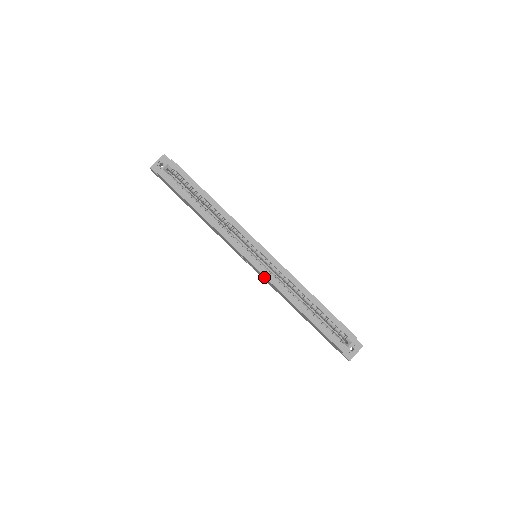
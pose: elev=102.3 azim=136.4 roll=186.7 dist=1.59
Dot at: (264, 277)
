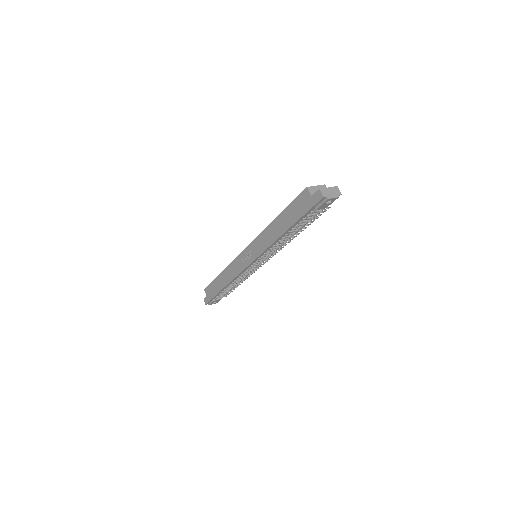
Dot at: (254, 245)
